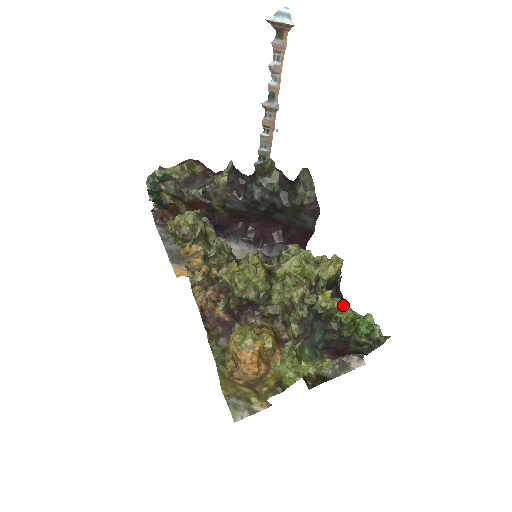
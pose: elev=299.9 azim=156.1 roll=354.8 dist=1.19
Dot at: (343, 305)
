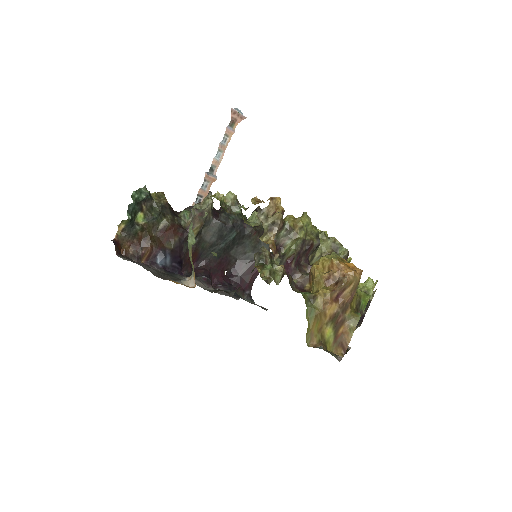
Dot at: occluded
